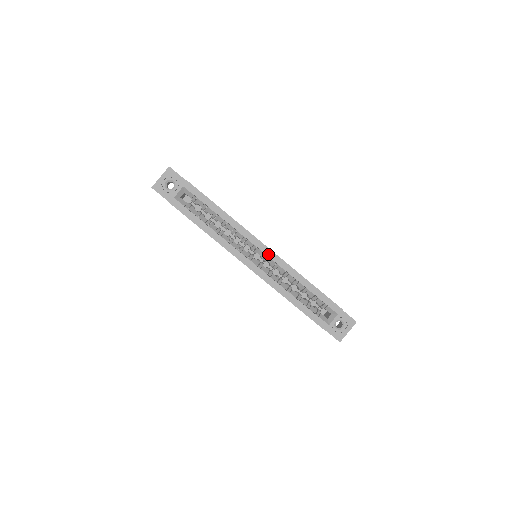
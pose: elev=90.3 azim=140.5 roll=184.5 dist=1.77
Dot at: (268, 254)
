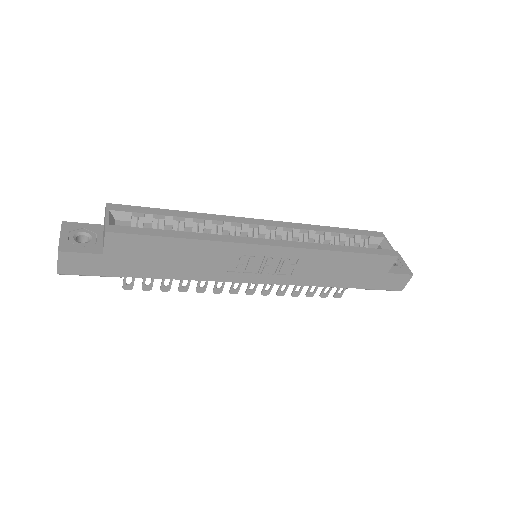
Dot at: (271, 225)
